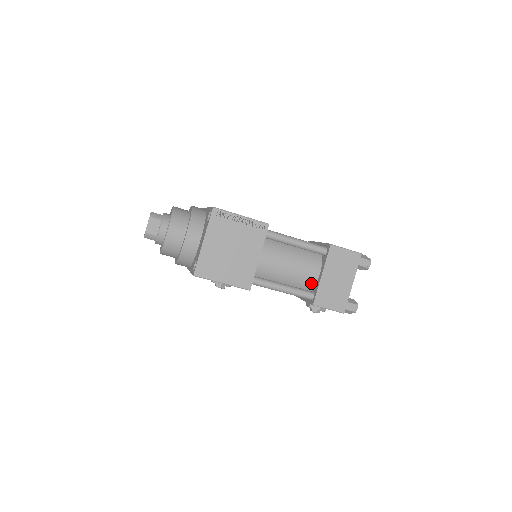
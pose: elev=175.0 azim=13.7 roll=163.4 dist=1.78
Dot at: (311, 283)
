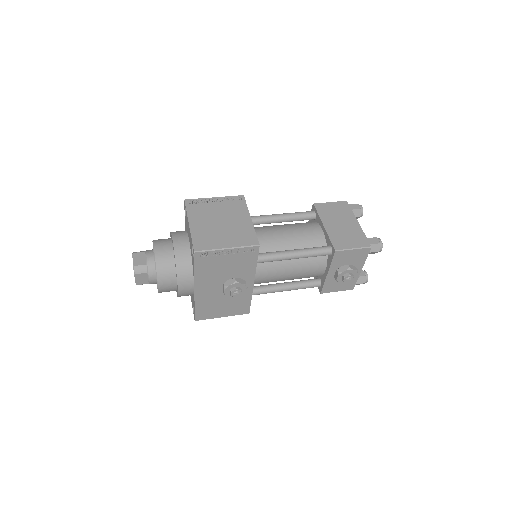
Dot at: (320, 241)
